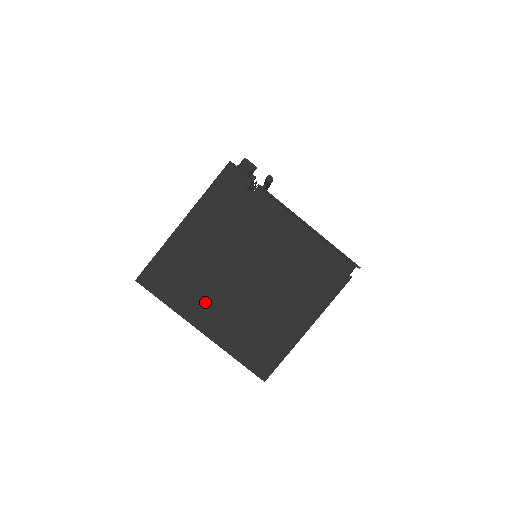
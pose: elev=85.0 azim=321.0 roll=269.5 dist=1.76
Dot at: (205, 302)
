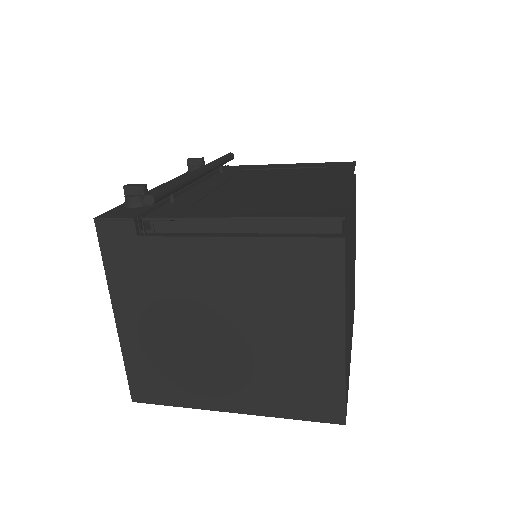
Dot at: (209, 381)
